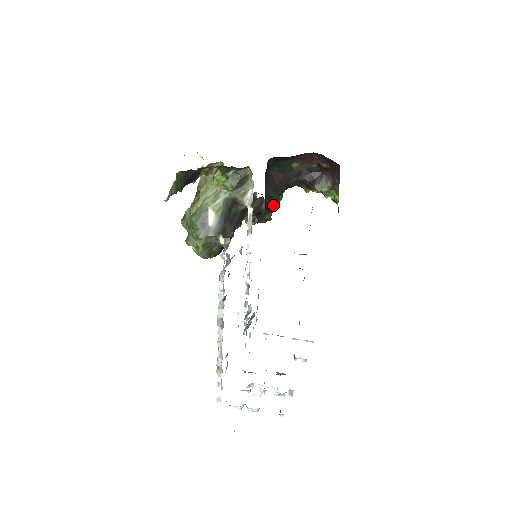
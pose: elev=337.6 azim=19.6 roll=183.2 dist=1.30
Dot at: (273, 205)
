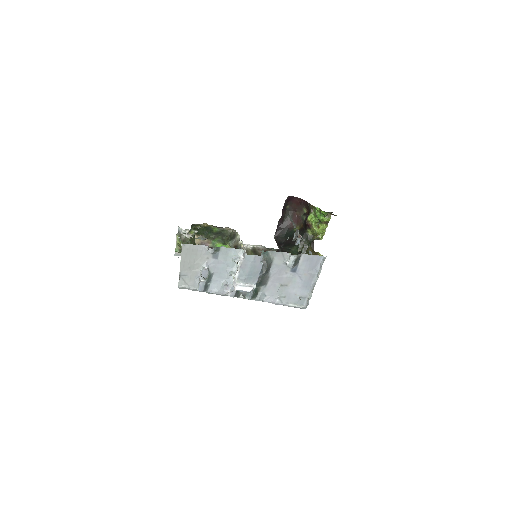
Dot at: occluded
